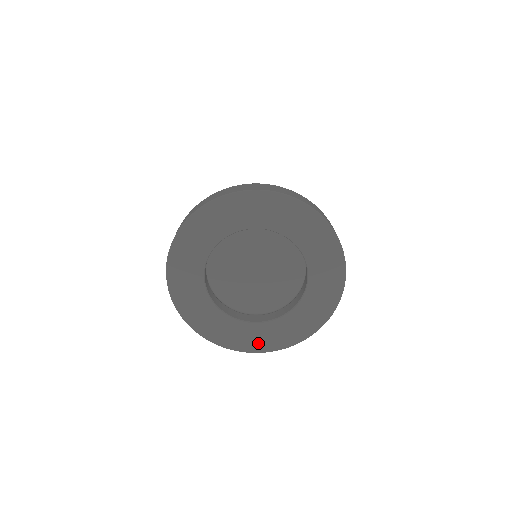
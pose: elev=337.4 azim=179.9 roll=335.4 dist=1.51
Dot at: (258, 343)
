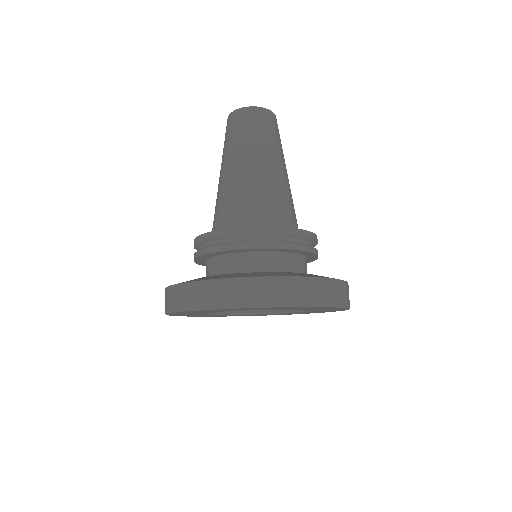
Dot at: occluded
